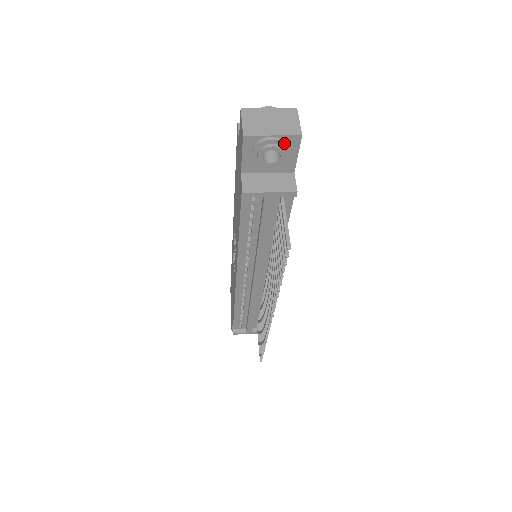
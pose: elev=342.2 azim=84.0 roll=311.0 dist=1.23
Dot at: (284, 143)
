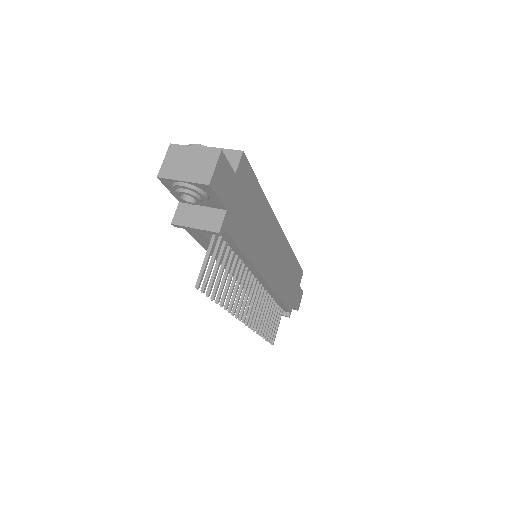
Dot at: (193, 189)
